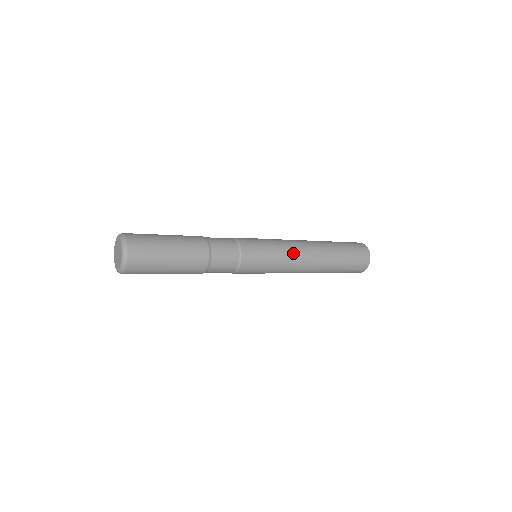
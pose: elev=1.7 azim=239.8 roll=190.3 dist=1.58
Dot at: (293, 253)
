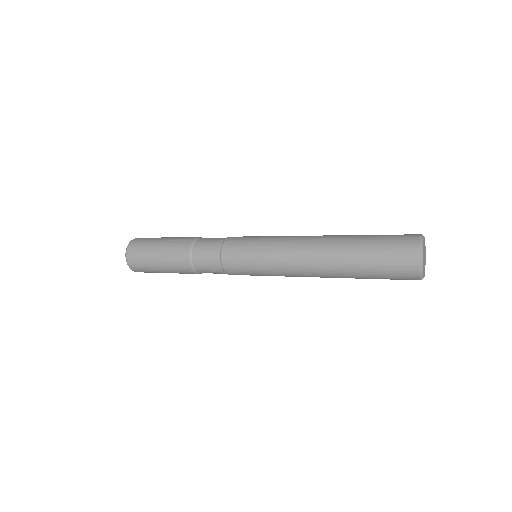
Dot at: (284, 257)
